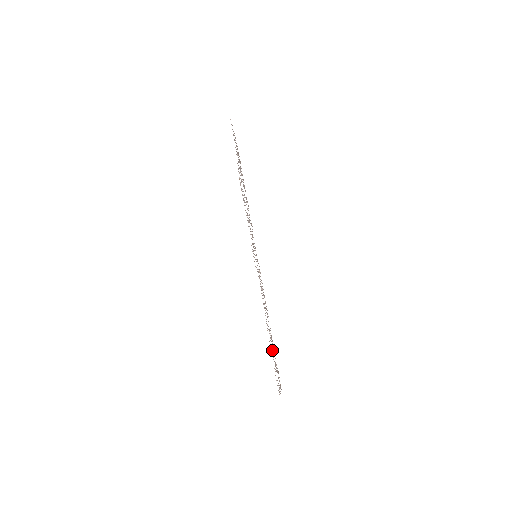
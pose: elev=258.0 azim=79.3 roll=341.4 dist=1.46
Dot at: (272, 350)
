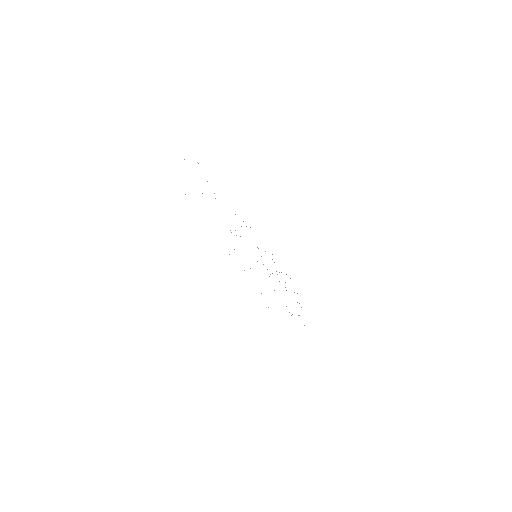
Dot at: occluded
